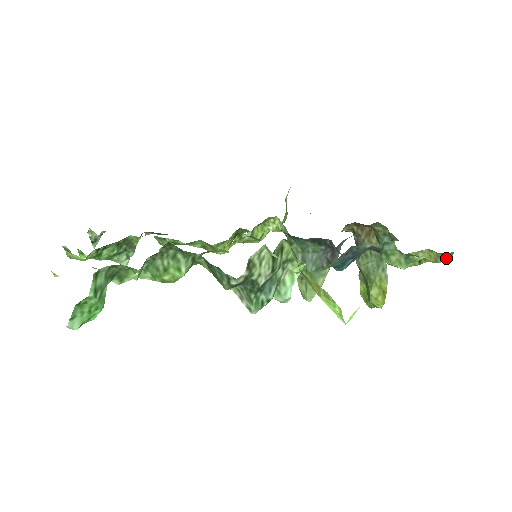
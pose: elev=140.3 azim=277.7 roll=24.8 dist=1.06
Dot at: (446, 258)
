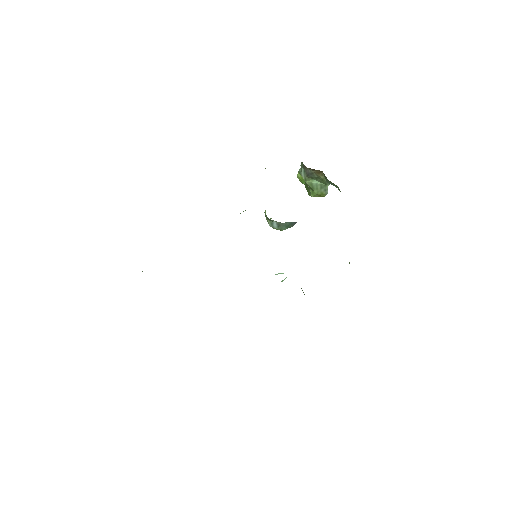
Dot at: occluded
